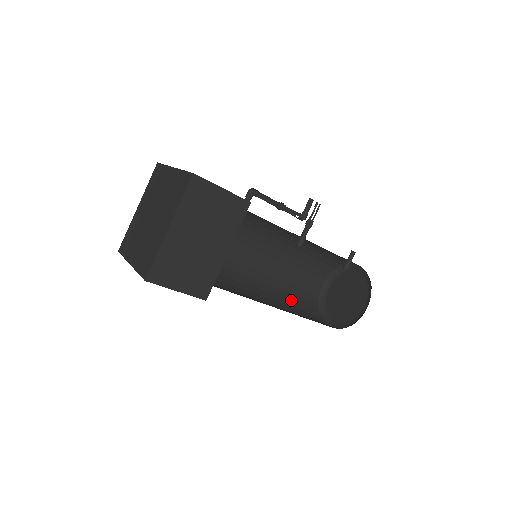
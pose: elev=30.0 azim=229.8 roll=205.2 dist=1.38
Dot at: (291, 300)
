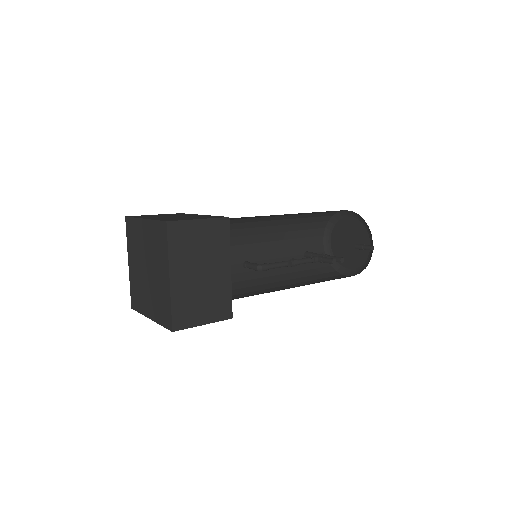
Dot at: (300, 223)
